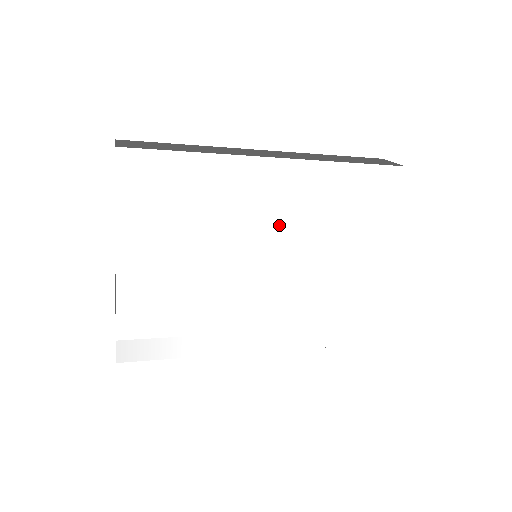
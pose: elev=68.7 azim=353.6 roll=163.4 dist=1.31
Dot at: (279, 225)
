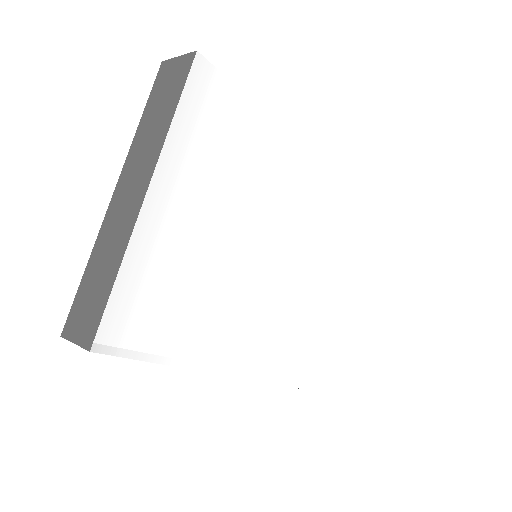
Dot at: (294, 221)
